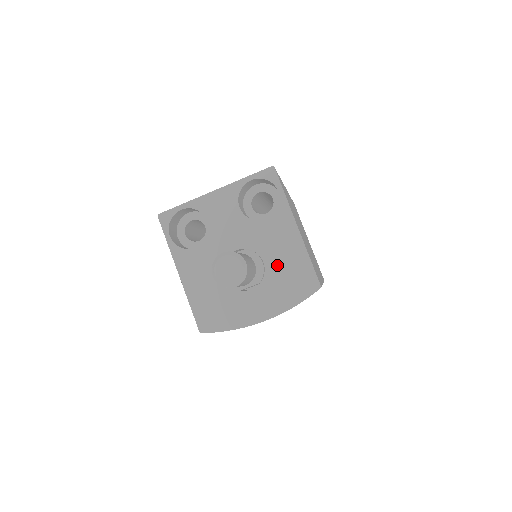
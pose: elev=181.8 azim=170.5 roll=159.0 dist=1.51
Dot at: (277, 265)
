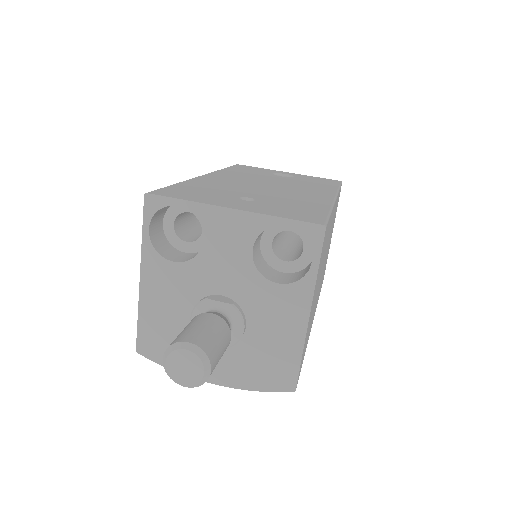
Dot at: (260, 340)
